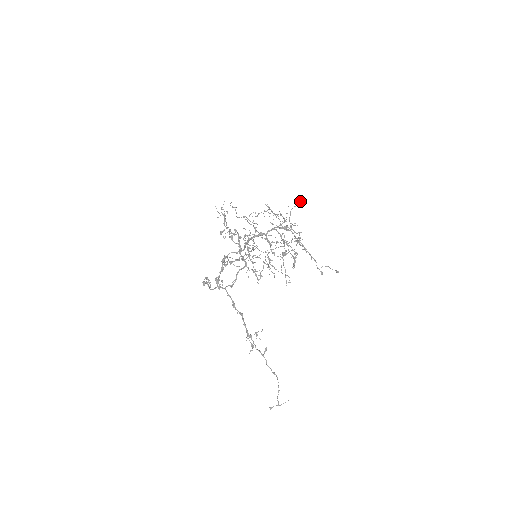
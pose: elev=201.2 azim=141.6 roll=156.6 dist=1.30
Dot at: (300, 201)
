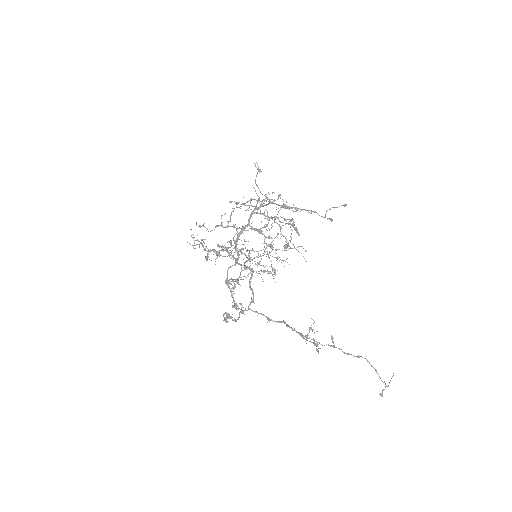
Dot at: occluded
